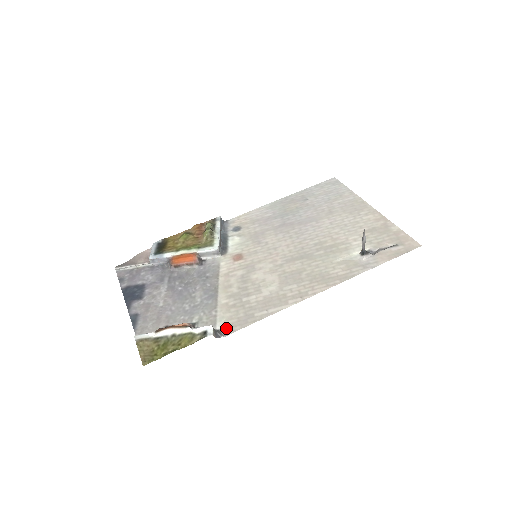
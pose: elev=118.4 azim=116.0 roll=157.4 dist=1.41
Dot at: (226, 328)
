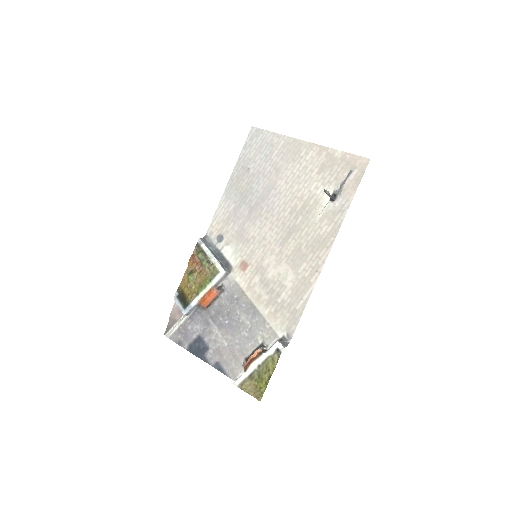
Dot at: (286, 333)
